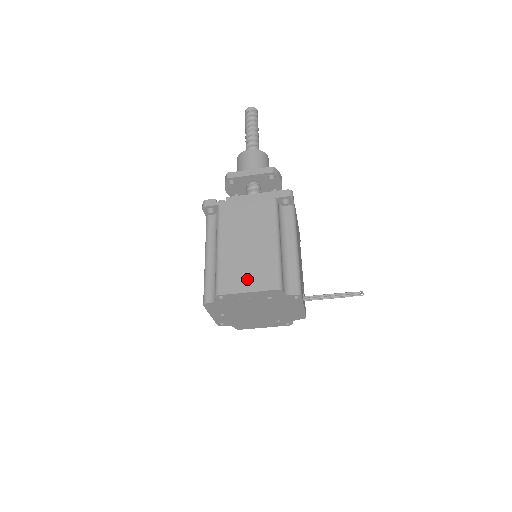
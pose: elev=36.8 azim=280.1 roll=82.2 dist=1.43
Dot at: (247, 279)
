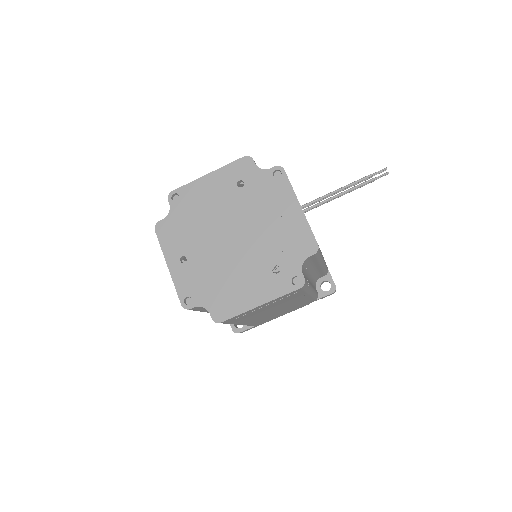
Dot at: occluded
